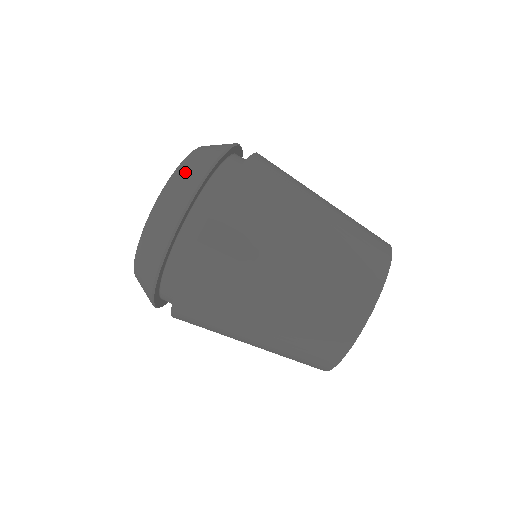
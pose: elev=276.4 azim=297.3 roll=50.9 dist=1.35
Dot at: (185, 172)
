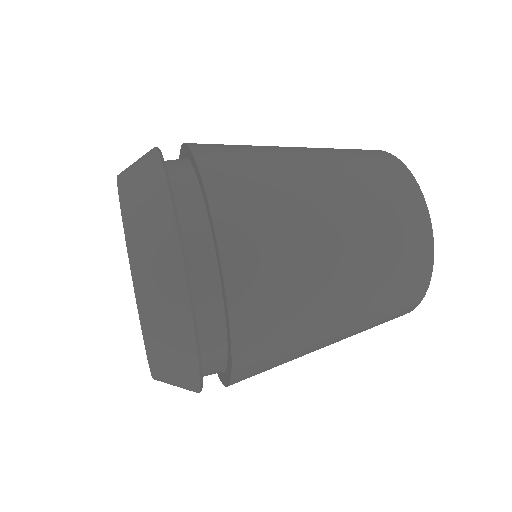
Dot at: occluded
